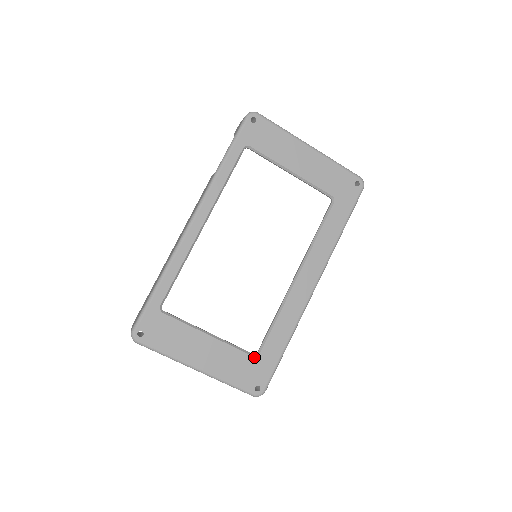
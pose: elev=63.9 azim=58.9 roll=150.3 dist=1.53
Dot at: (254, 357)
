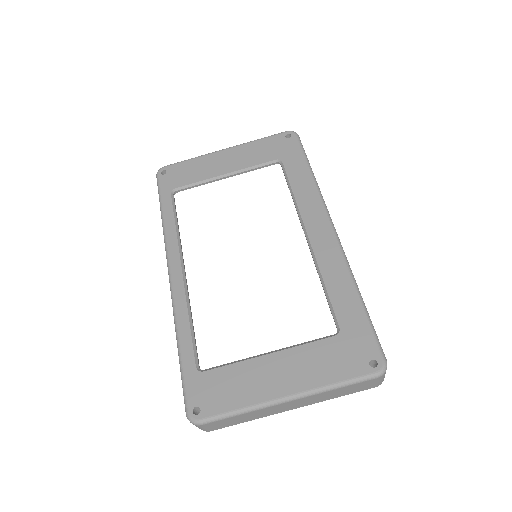
Dot at: (337, 336)
